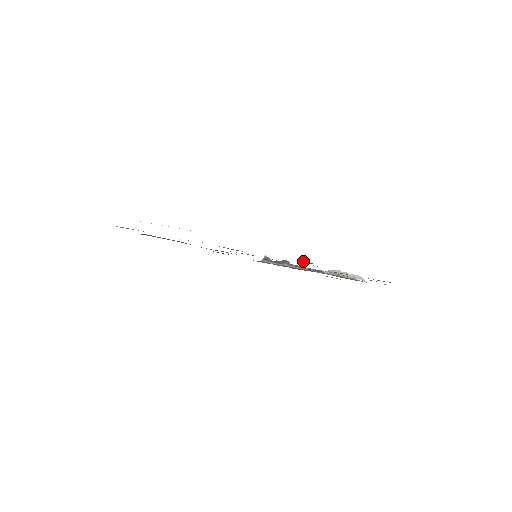
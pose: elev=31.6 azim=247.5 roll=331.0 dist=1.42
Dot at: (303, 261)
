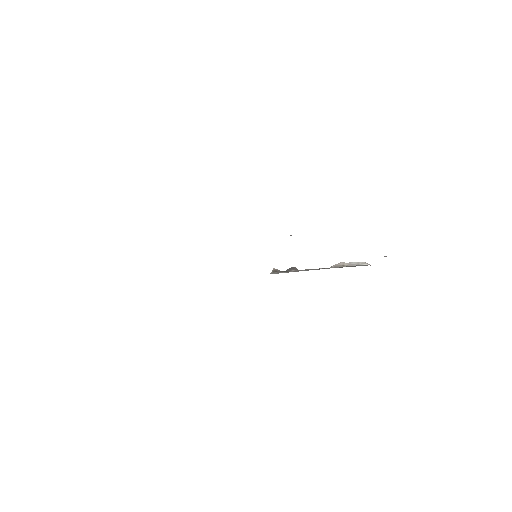
Dot at: occluded
